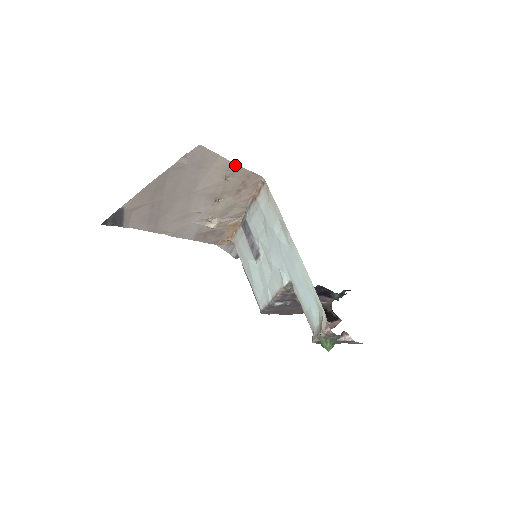
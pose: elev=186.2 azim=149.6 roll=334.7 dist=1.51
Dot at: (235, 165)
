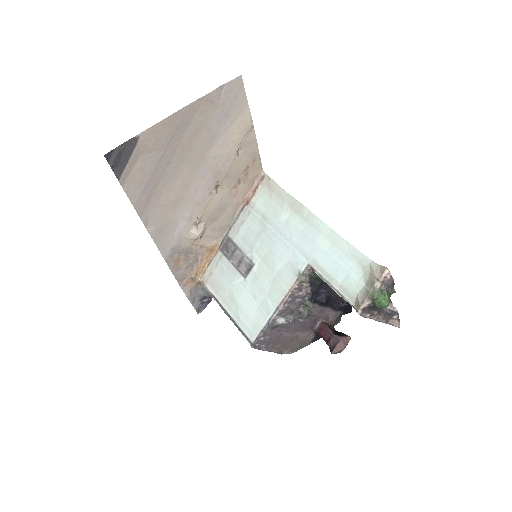
Dot at: (253, 131)
